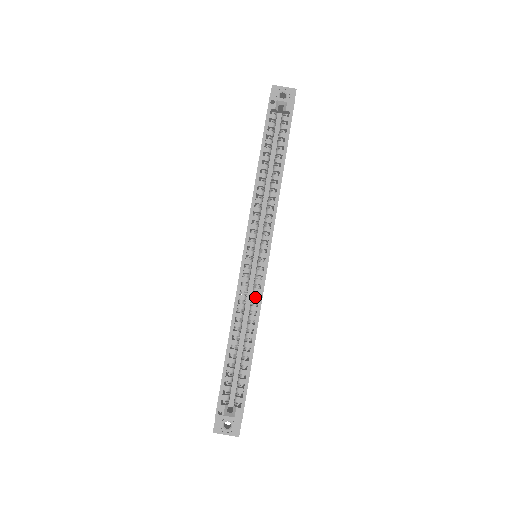
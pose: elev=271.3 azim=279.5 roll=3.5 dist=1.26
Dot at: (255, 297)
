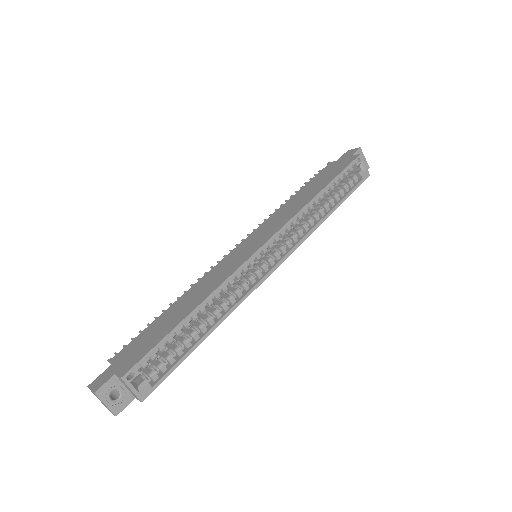
Dot at: (241, 291)
